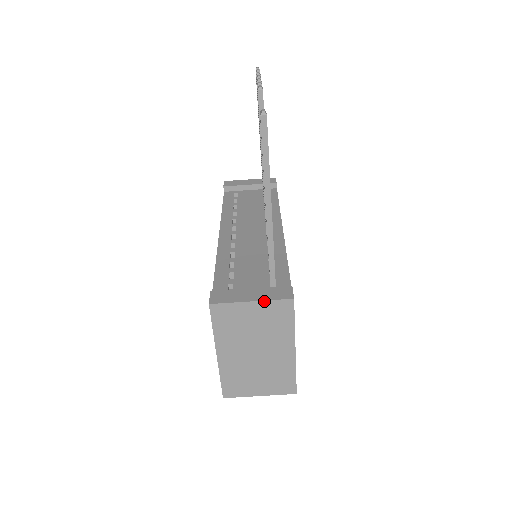
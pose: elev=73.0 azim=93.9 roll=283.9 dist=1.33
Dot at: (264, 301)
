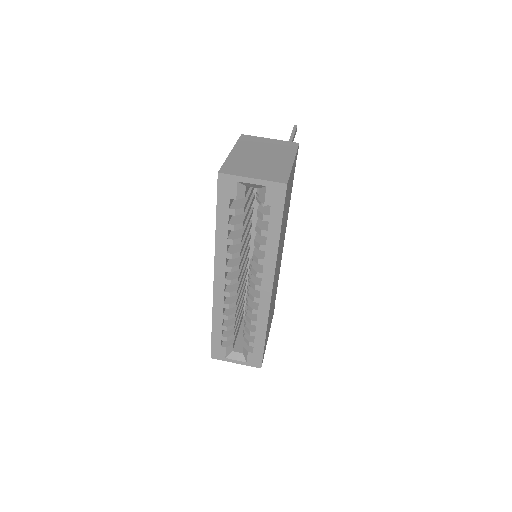
Dot at: (279, 140)
